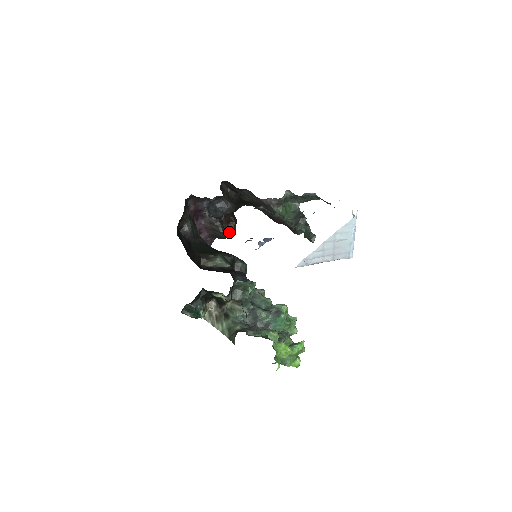
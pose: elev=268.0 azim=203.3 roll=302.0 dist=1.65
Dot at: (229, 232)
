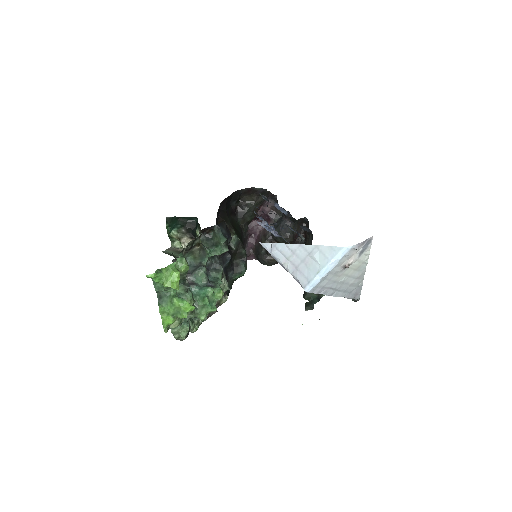
Dot at: (268, 257)
